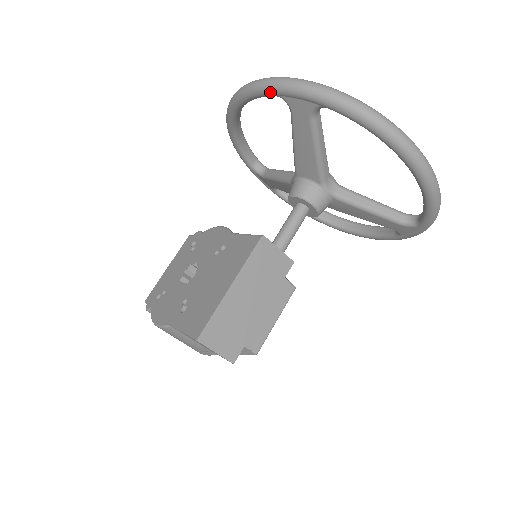
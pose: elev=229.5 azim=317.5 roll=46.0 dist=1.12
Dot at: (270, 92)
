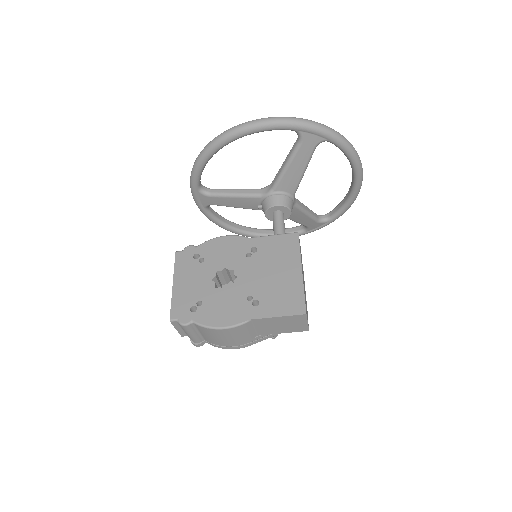
Dot at: (292, 127)
